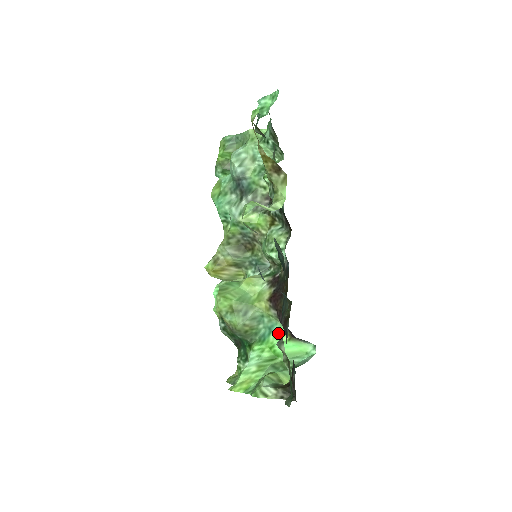
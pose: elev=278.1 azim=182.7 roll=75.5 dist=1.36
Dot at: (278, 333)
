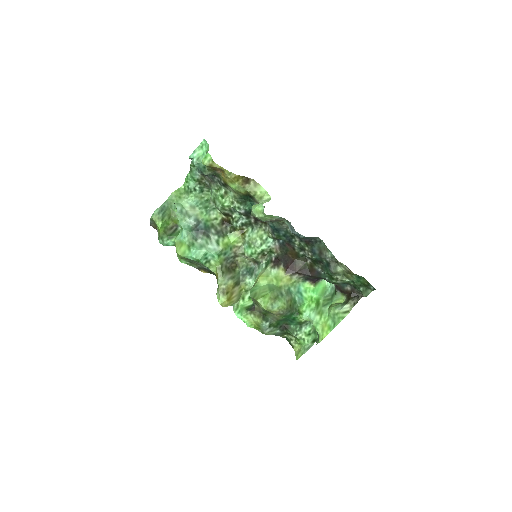
Dot at: (305, 289)
